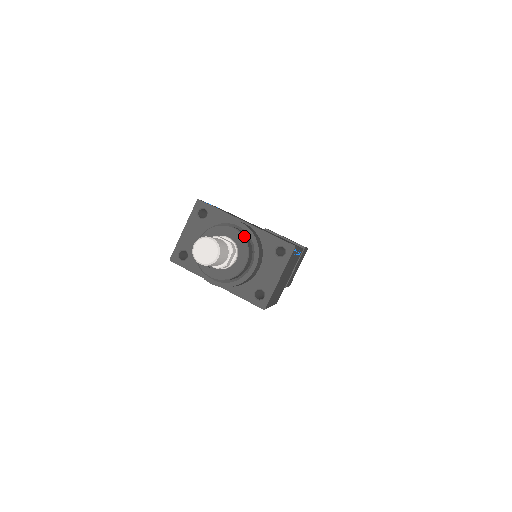
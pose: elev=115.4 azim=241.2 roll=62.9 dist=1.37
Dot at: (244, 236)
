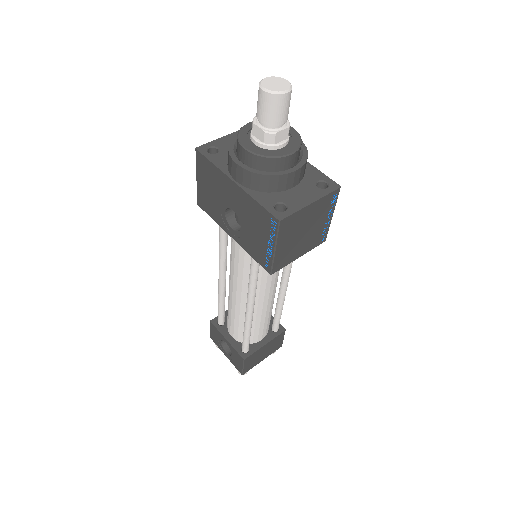
Dot at: (300, 137)
